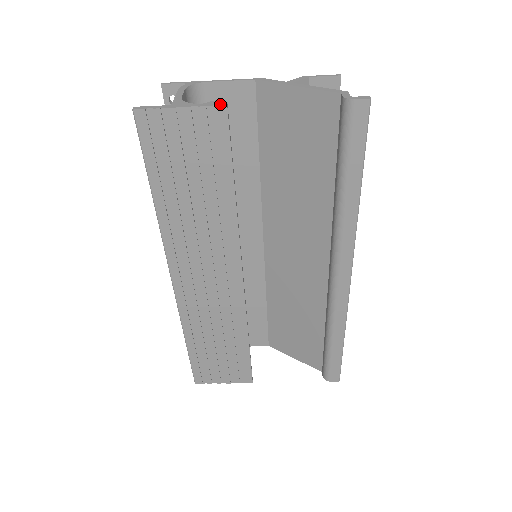
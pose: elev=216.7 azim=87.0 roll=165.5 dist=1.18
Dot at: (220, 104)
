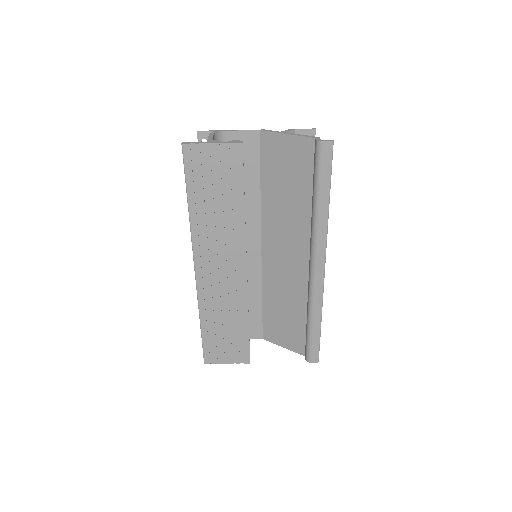
Dot at: (238, 142)
